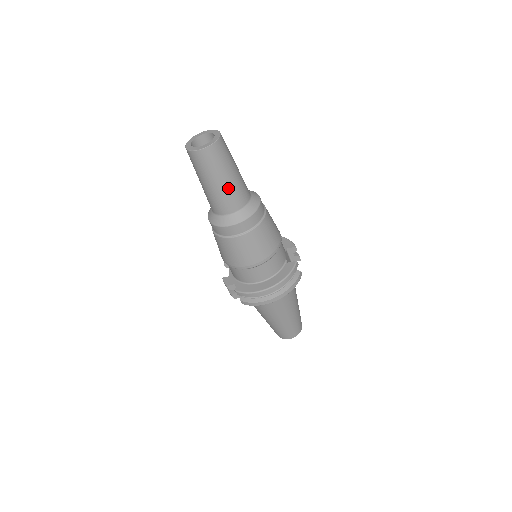
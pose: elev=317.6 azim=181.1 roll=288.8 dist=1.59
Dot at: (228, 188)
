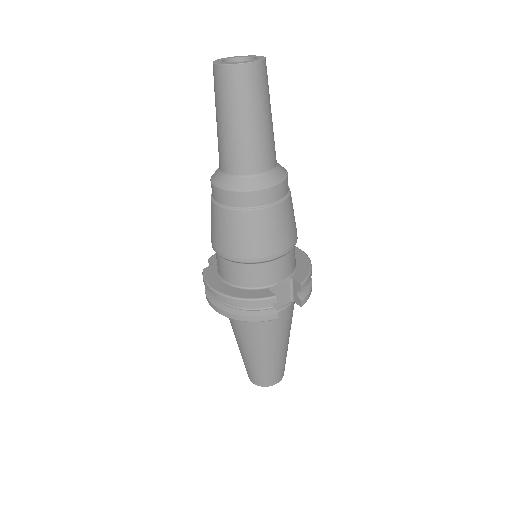
Dot at: (230, 137)
